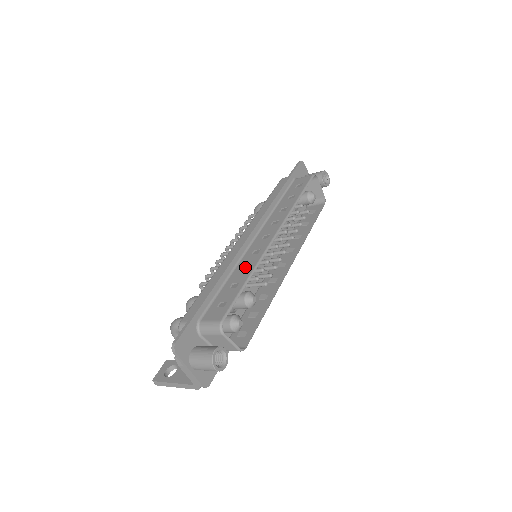
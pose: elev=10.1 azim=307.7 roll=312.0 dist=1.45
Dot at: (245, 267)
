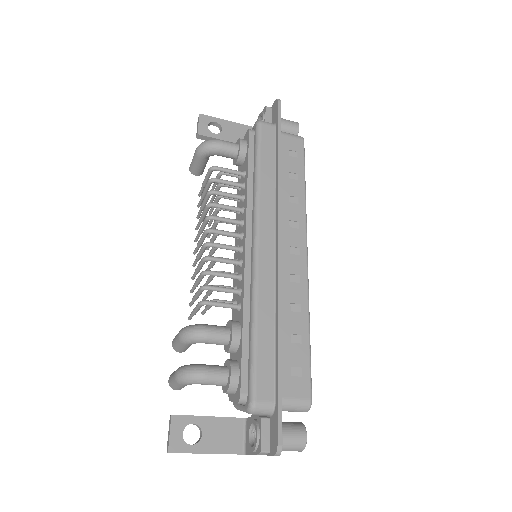
Dot at: (293, 305)
